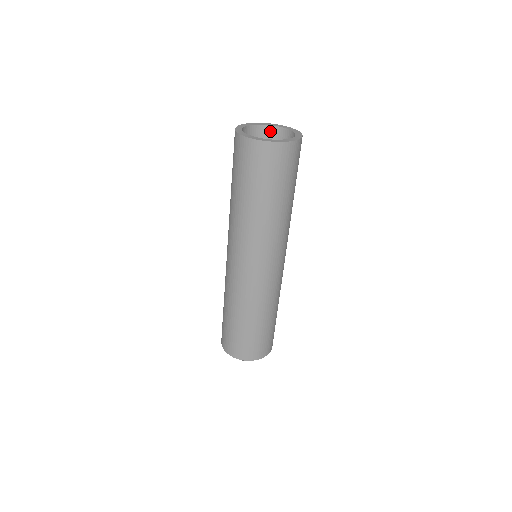
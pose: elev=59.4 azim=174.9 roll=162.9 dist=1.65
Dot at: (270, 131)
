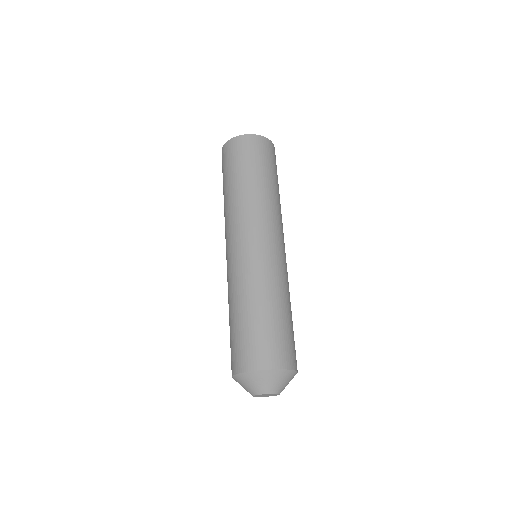
Dot at: occluded
